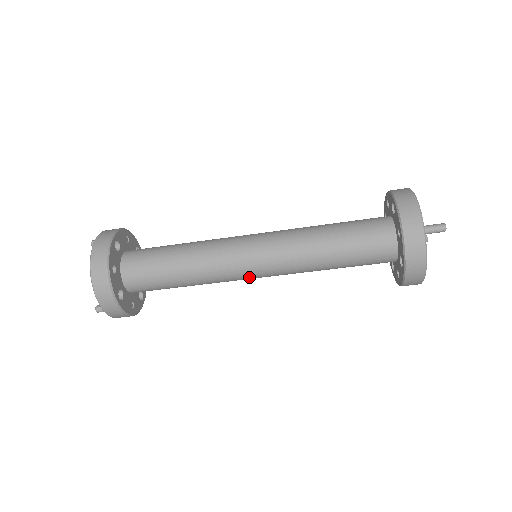
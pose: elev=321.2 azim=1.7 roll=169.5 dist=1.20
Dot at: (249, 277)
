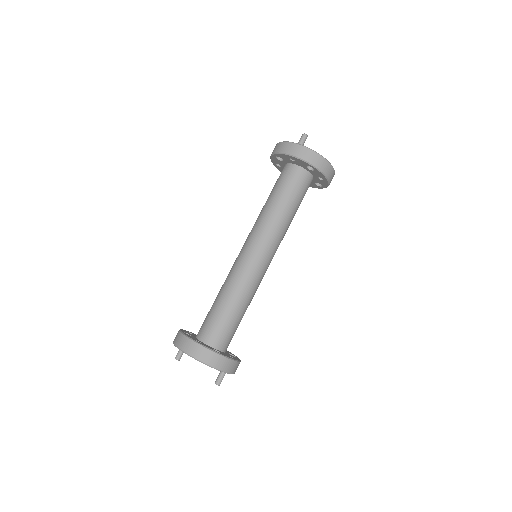
Dot at: (264, 266)
